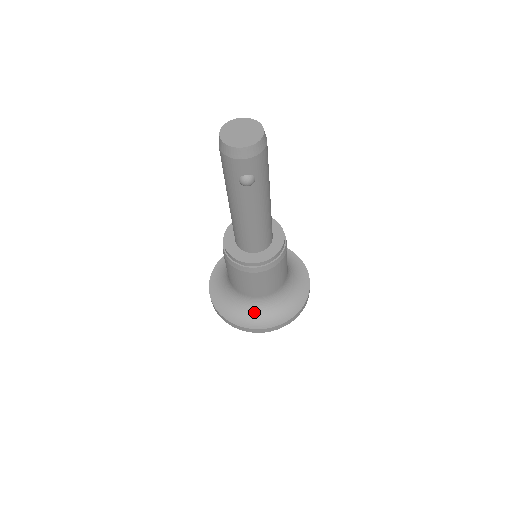
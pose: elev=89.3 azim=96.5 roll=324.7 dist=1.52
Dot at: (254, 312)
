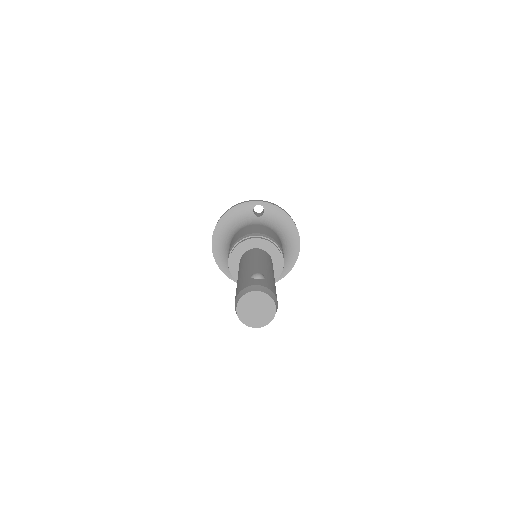
Dot at: occluded
